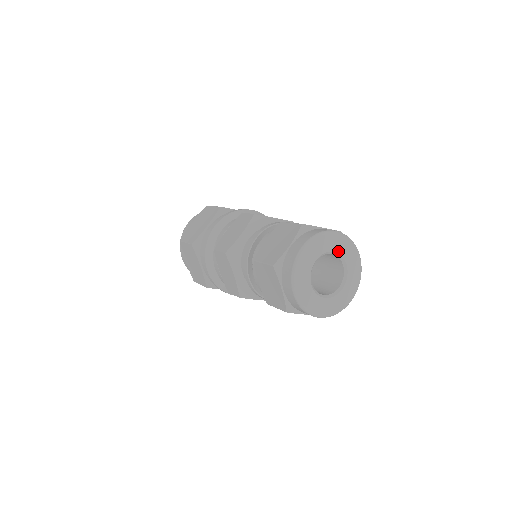
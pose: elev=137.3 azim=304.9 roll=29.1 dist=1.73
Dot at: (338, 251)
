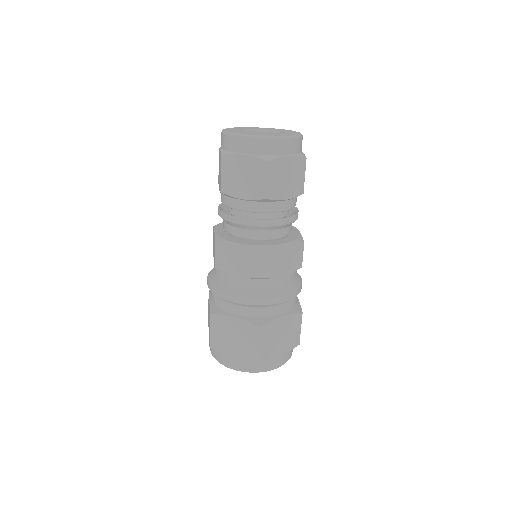
Dot at: (275, 130)
